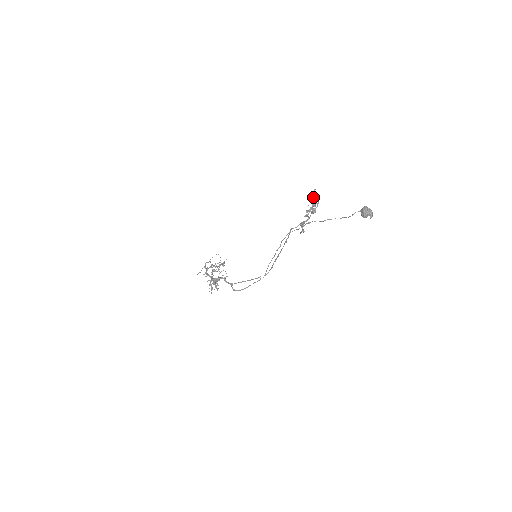
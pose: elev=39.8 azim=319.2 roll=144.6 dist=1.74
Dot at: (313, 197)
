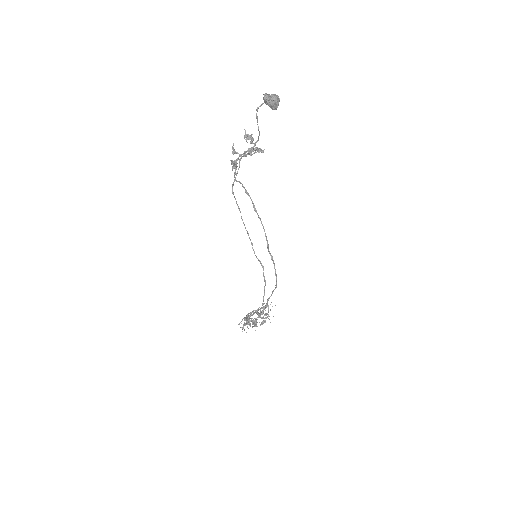
Dot at: (247, 139)
